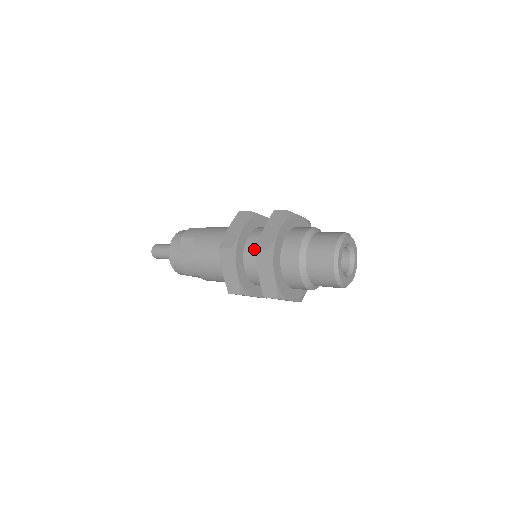
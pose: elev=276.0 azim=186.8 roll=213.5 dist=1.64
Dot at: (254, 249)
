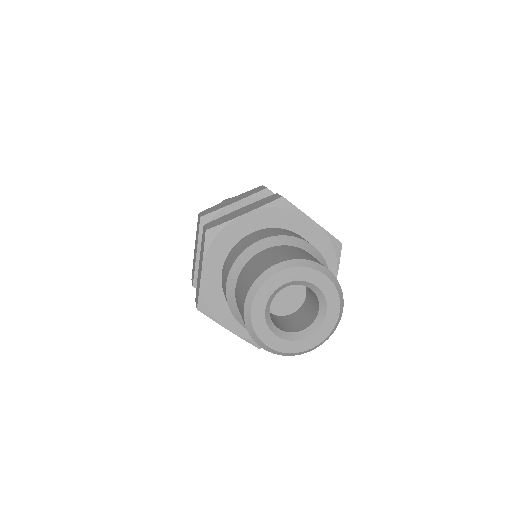
Dot at: occluded
